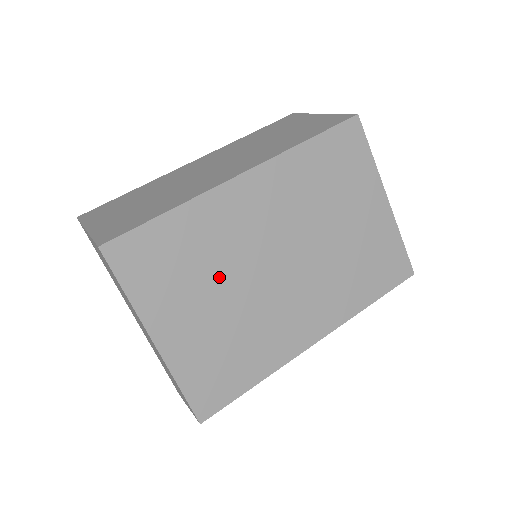
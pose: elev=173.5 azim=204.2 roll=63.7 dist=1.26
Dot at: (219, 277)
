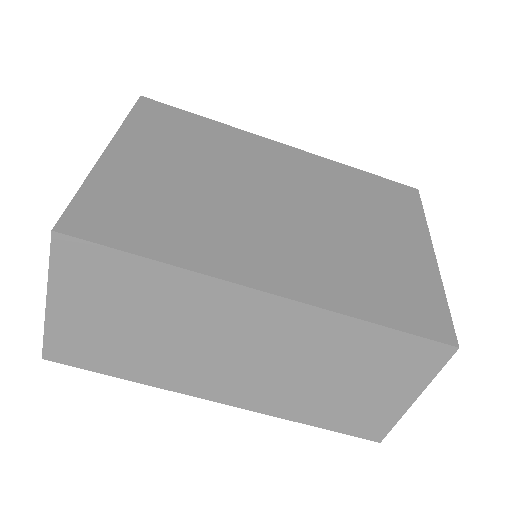
Dot at: (209, 167)
